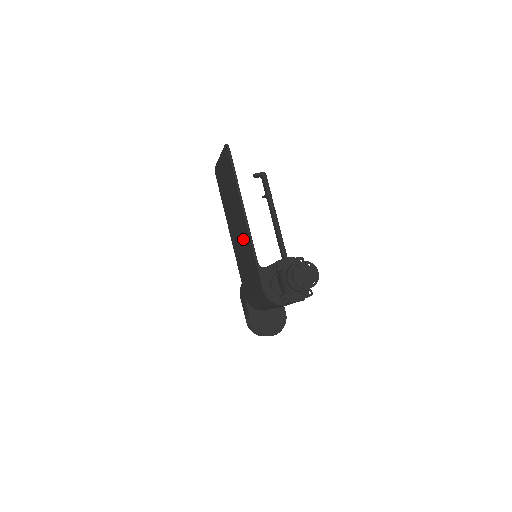
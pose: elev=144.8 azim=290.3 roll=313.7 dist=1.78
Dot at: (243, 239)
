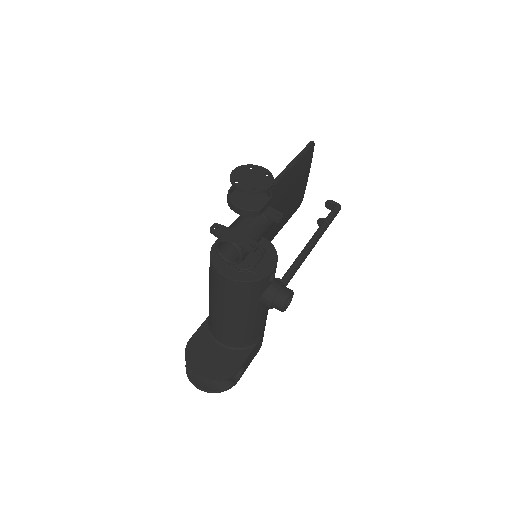
Dot at: occluded
